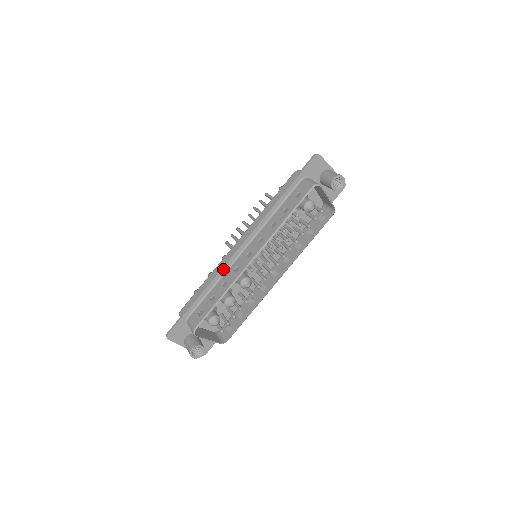
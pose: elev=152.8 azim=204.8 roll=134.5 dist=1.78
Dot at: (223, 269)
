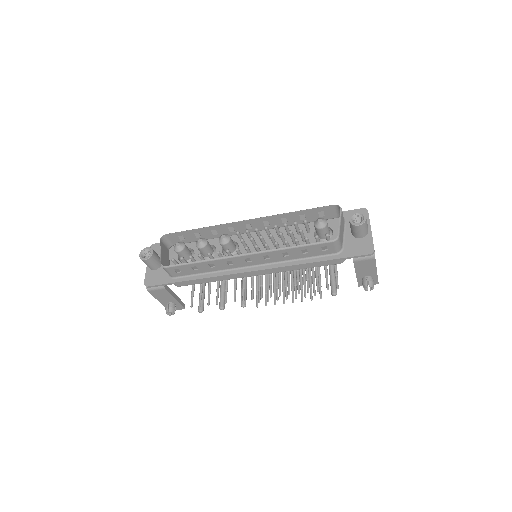
Dot at: occluded
